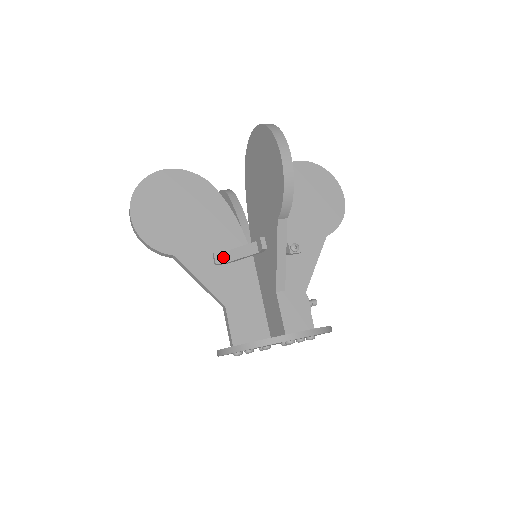
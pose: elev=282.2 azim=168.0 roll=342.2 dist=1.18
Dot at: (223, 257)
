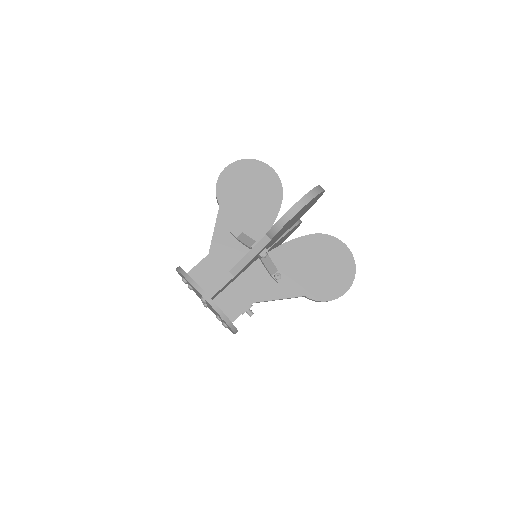
Dot at: (238, 233)
